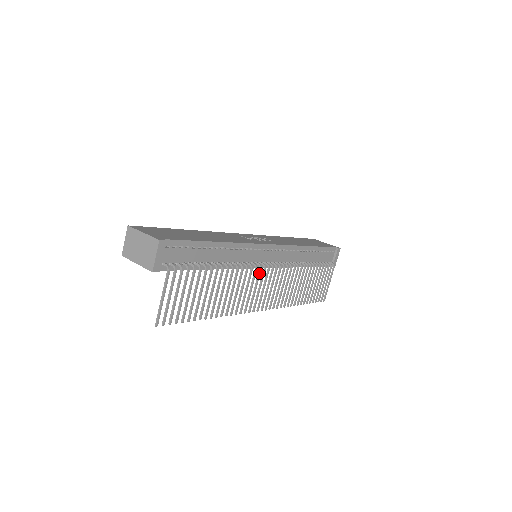
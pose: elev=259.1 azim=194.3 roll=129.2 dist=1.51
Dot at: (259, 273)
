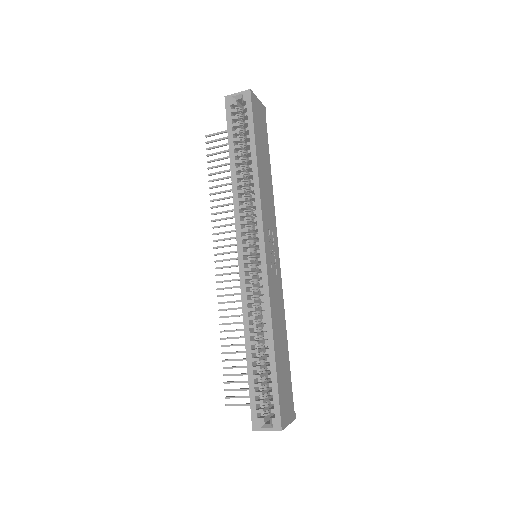
Dot at: occluded
